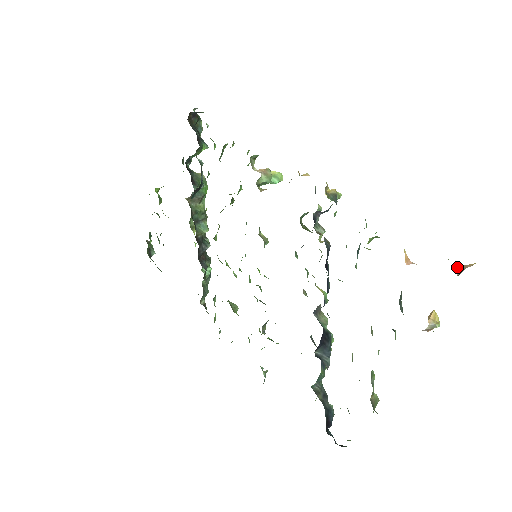
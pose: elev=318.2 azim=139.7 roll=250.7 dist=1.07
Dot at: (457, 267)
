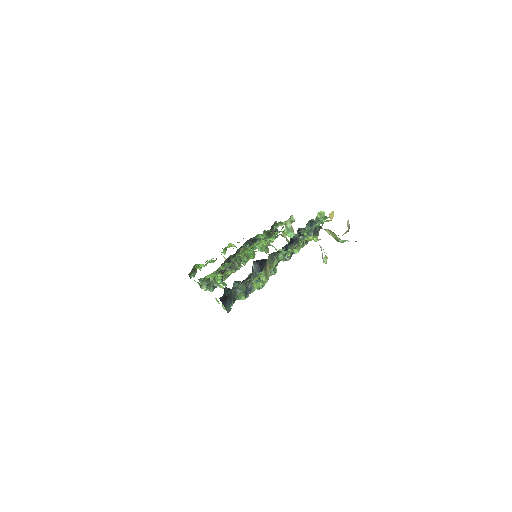
Dot at: occluded
